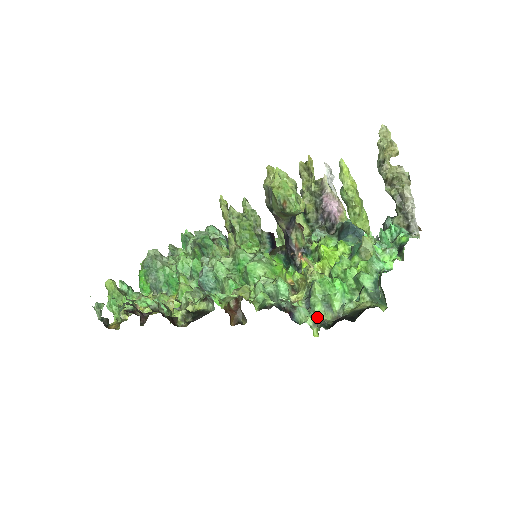
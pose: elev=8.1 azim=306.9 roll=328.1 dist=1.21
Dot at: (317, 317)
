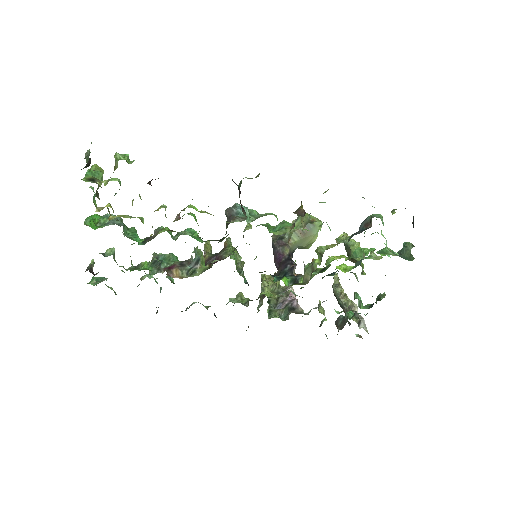
Dot at: occluded
